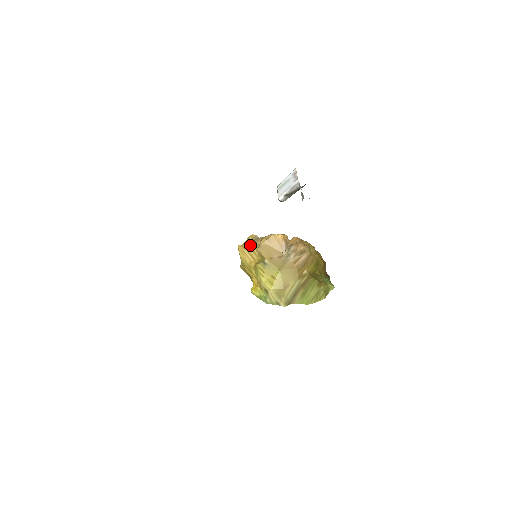
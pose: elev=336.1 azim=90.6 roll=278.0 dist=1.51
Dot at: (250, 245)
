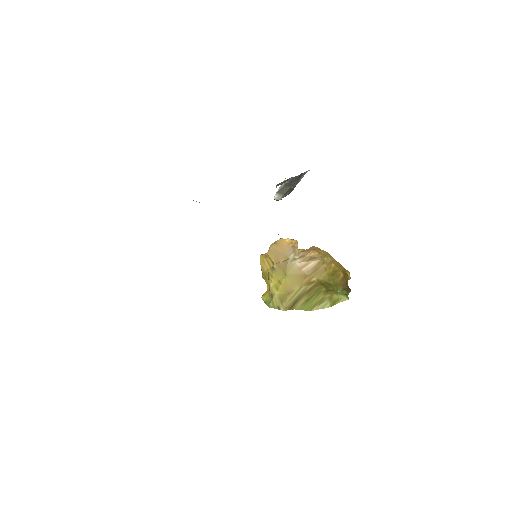
Dot at: occluded
